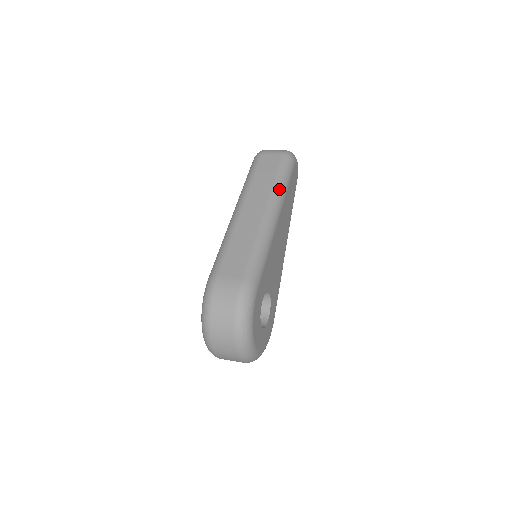
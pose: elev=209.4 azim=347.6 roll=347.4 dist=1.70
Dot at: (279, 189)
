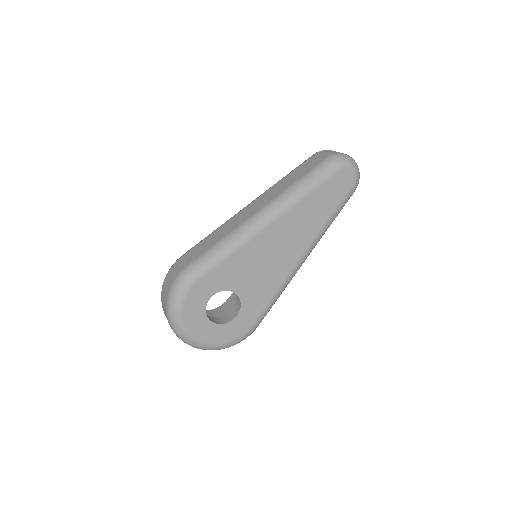
Dot at: (291, 193)
